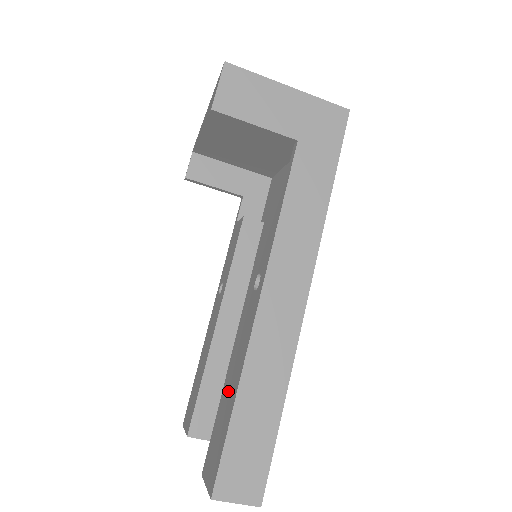
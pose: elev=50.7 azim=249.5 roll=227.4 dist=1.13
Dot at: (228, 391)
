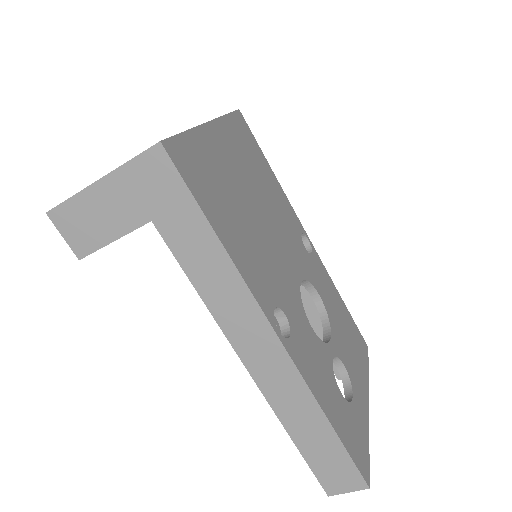
Dot at: occluded
